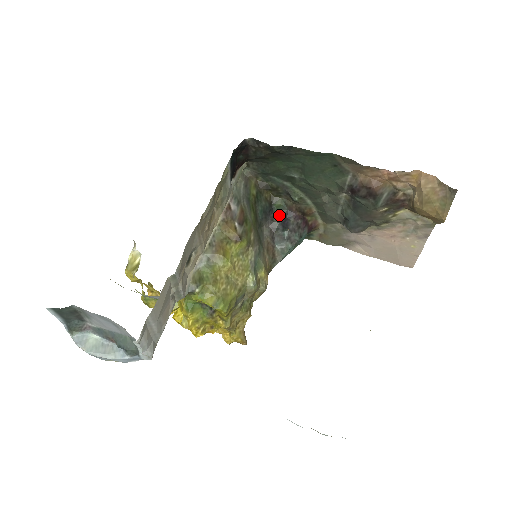
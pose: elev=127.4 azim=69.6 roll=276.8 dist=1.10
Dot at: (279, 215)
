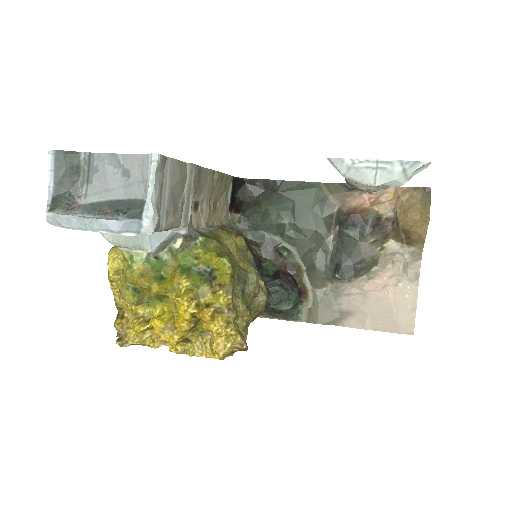
Dot at: (268, 274)
